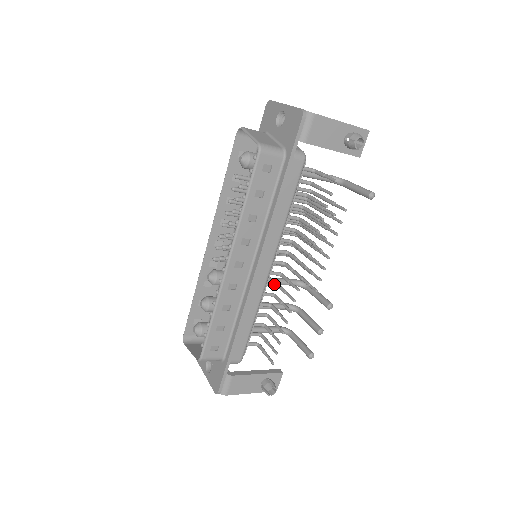
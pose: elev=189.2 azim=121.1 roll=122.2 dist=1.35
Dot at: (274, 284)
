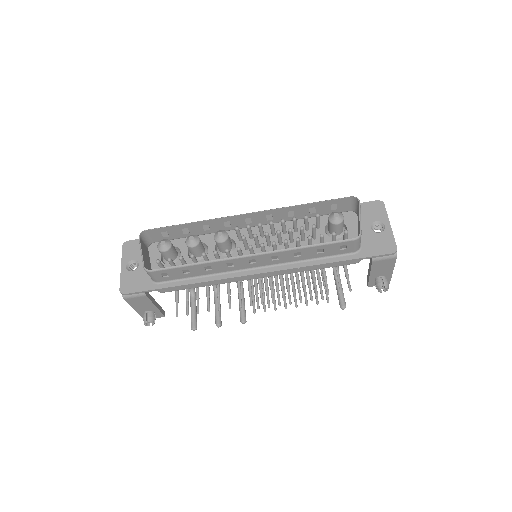
Dot at: occluded
